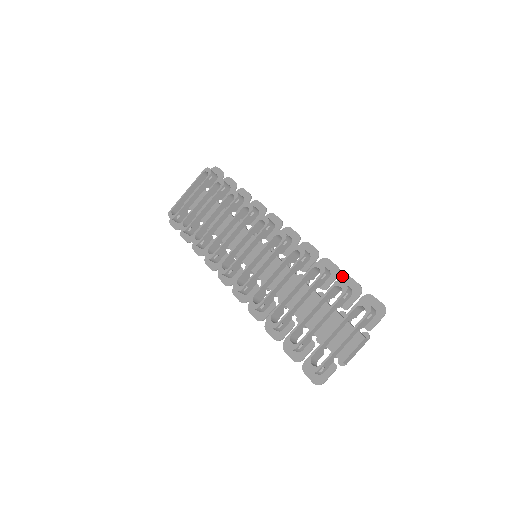
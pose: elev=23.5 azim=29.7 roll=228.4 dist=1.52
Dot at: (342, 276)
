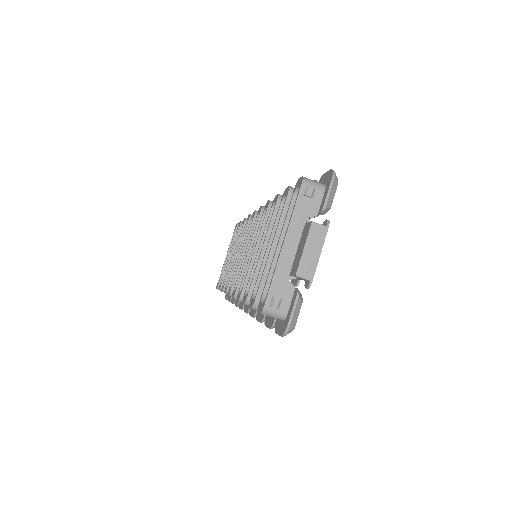
Dot at: occluded
